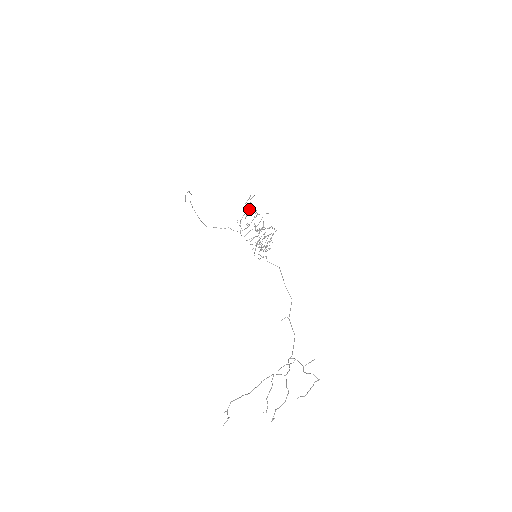
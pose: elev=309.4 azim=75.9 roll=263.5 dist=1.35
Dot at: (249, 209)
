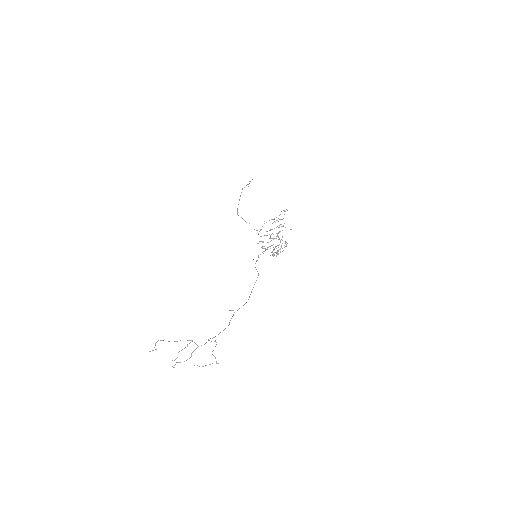
Dot at: occluded
